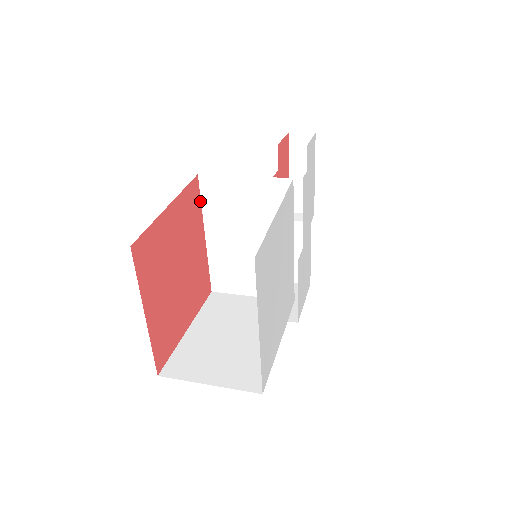
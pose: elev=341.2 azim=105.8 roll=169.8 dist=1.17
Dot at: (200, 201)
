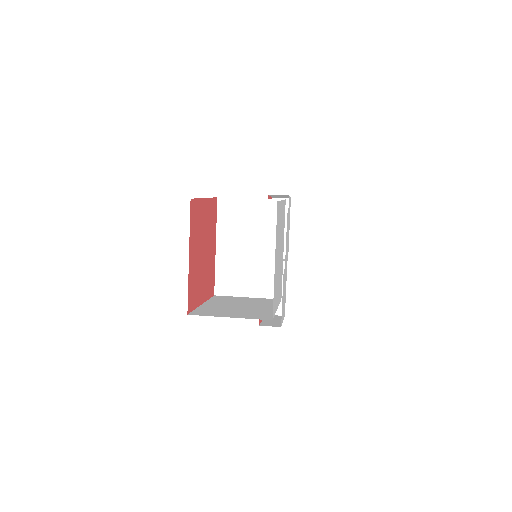
Dot at: (216, 217)
